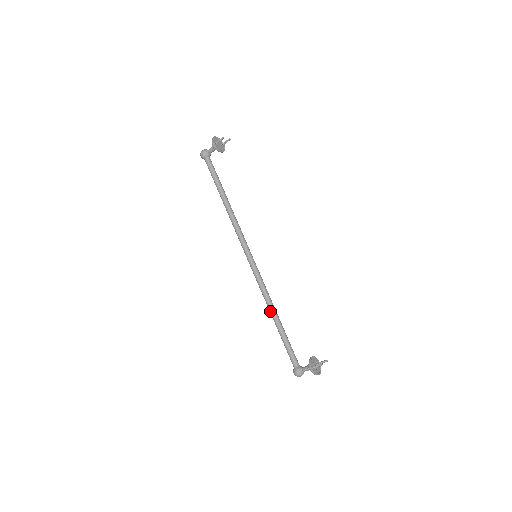
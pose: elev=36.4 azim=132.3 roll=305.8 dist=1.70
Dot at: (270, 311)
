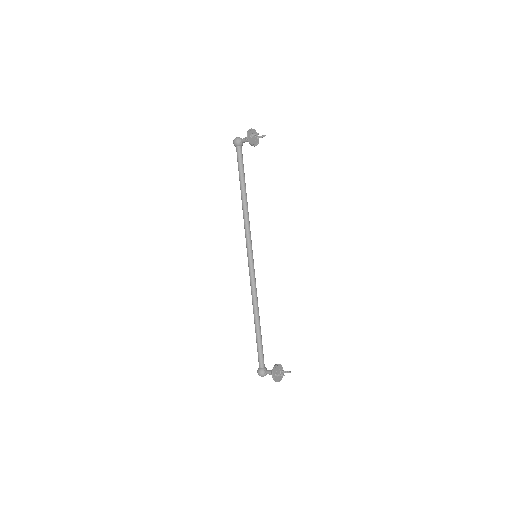
Dot at: (253, 310)
